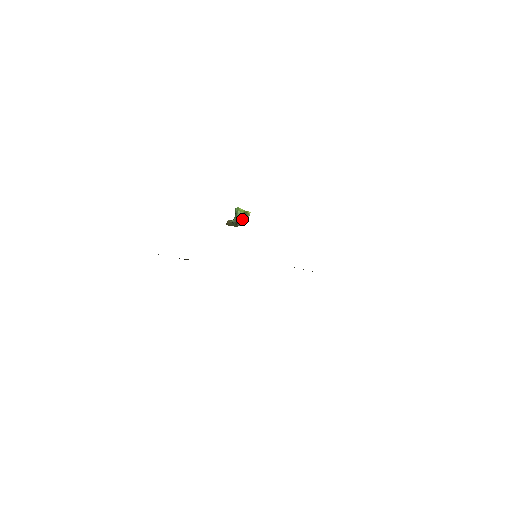
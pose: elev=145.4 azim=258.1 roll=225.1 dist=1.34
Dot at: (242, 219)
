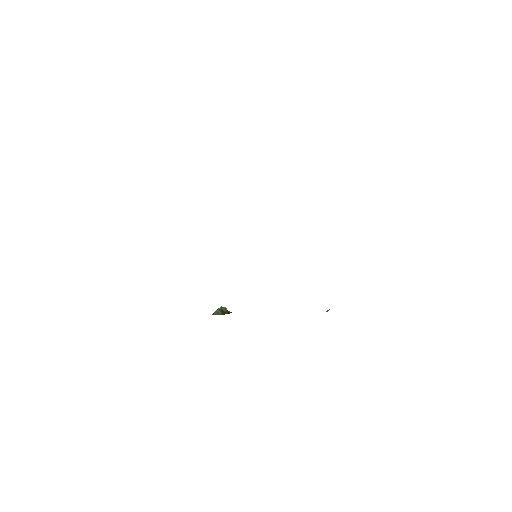
Dot at: (226, 313)
